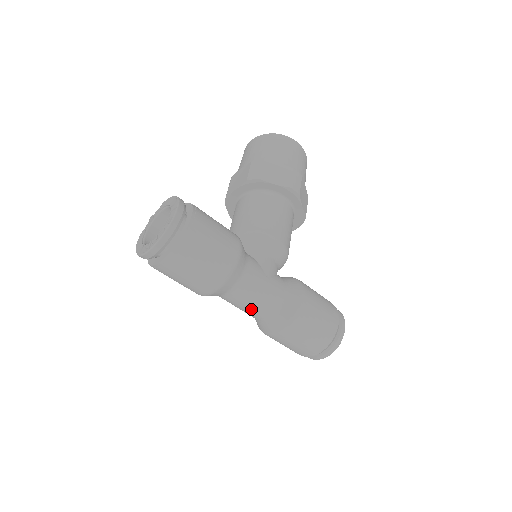
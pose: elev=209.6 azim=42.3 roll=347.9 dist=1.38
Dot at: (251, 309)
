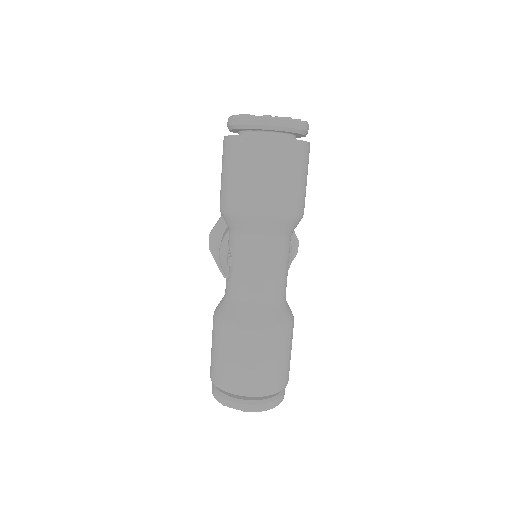
Dot at: (260, 278)
